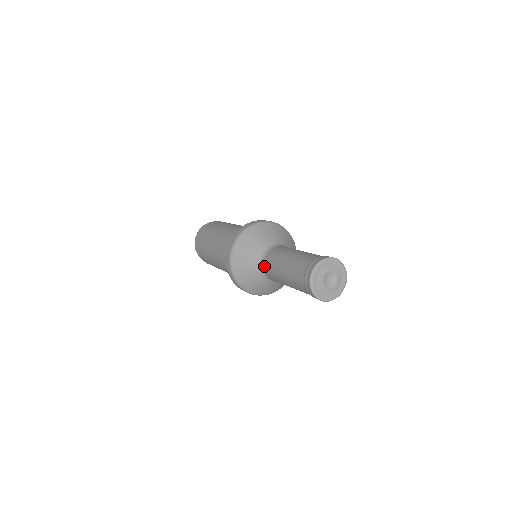
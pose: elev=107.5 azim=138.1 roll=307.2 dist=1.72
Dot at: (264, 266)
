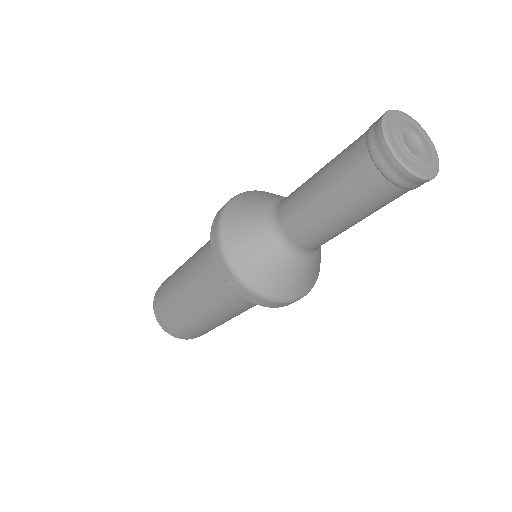
Dot at: (278, 215)
